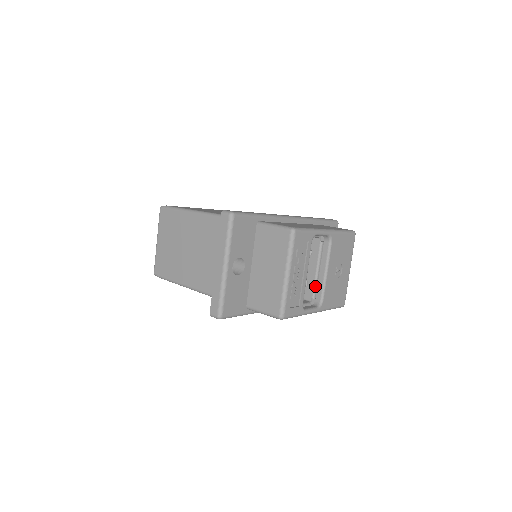
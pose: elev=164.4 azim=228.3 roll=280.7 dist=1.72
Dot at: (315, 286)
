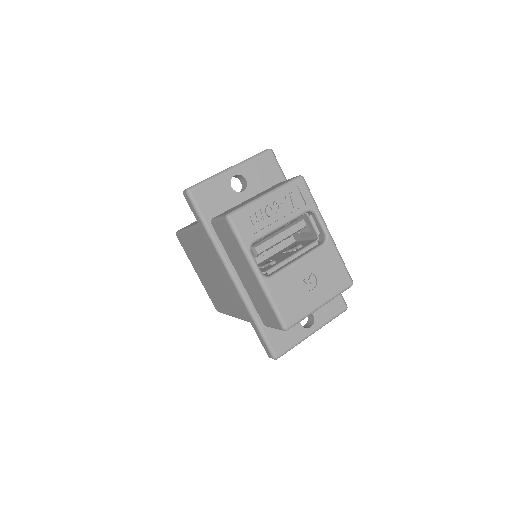
Dot at: (278, 265)
